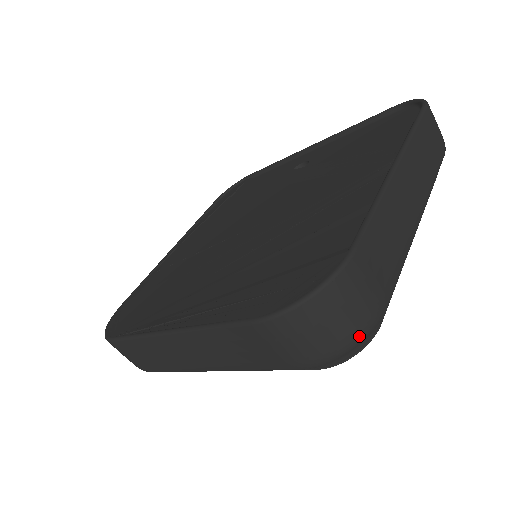
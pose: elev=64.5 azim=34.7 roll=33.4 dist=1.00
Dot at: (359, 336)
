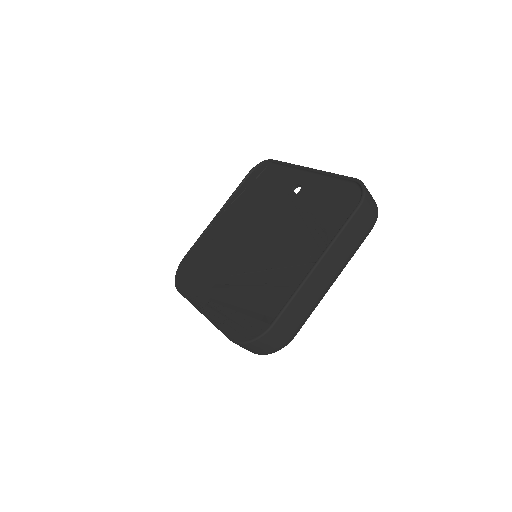
Dot at: (275, 351)
